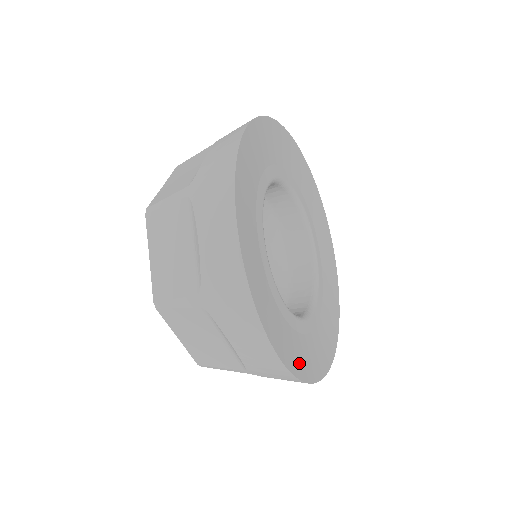
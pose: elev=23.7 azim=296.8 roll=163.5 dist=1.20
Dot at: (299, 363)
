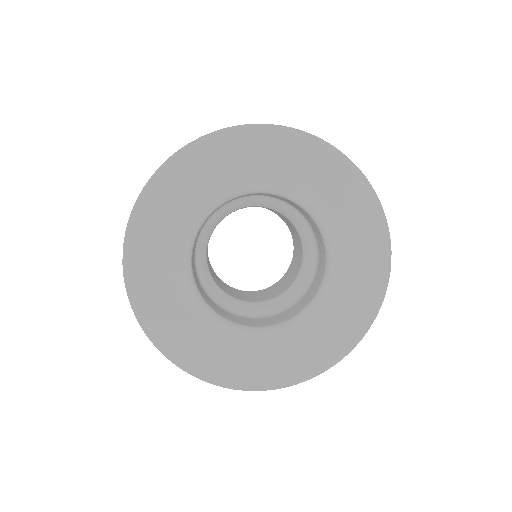
Dot at: (267, 375)
